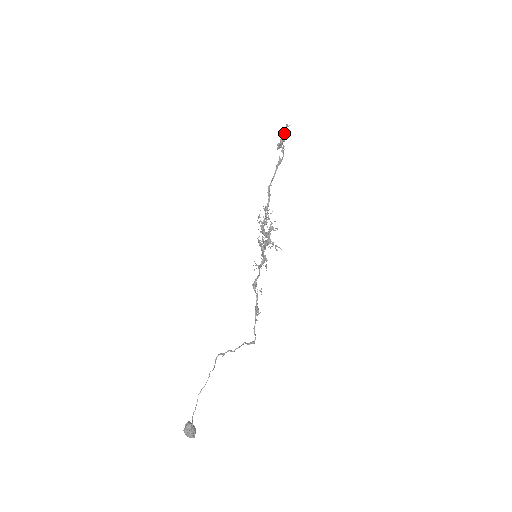
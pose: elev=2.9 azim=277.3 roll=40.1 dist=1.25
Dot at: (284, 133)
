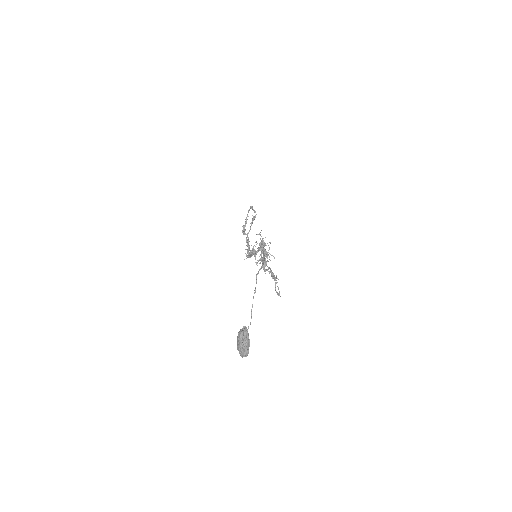
Dot at: occluded
